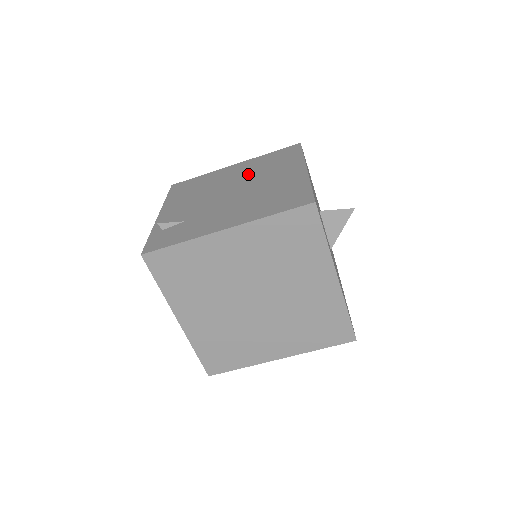
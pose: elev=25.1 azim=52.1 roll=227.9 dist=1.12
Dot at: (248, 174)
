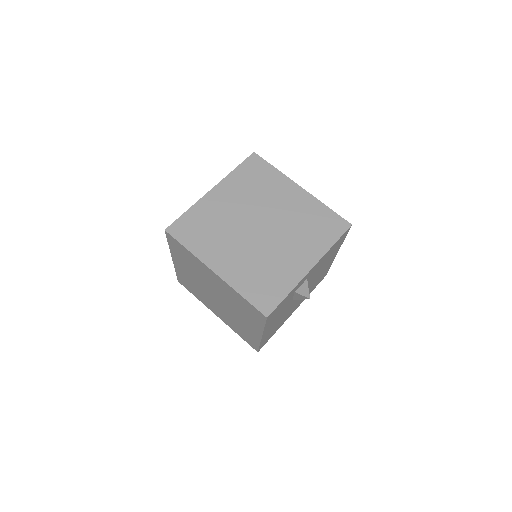
Dot at: occluded
